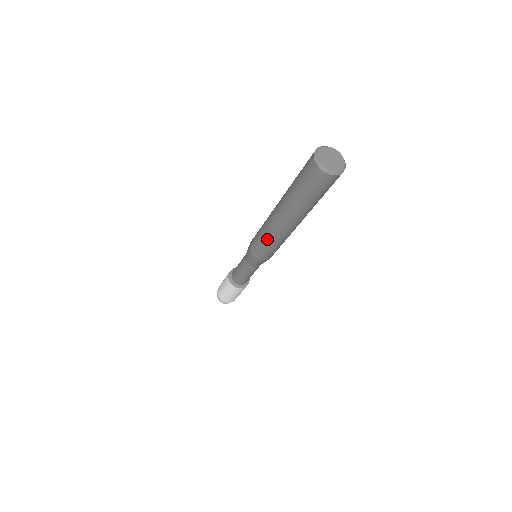
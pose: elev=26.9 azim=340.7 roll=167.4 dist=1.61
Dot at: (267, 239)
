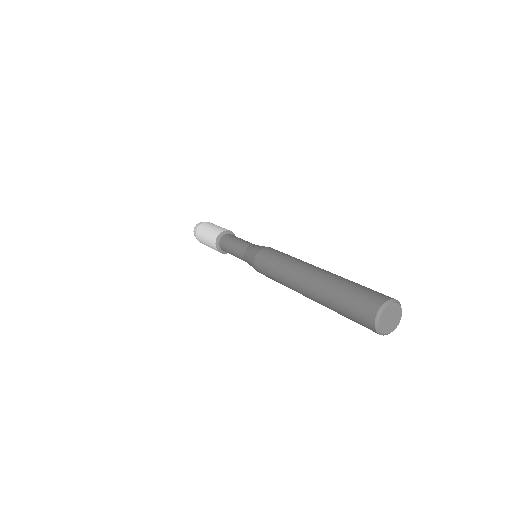
Dot at: (278, 276)
